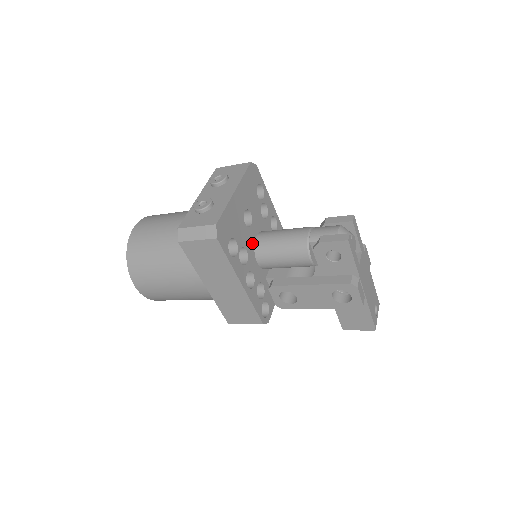
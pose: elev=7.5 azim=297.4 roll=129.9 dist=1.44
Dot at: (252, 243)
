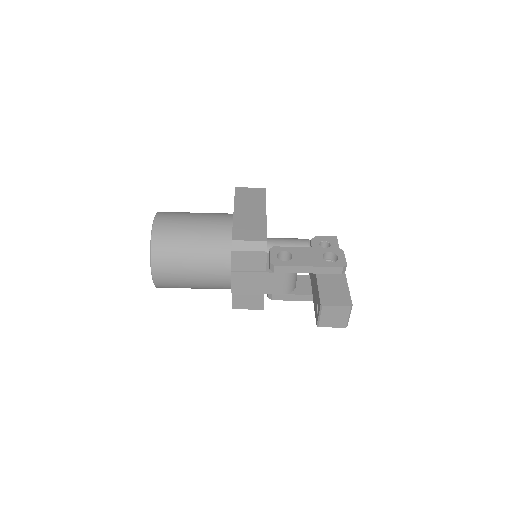
Dot at: occluded
